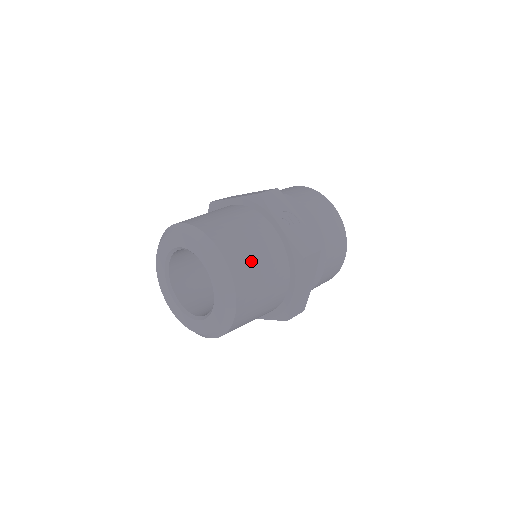
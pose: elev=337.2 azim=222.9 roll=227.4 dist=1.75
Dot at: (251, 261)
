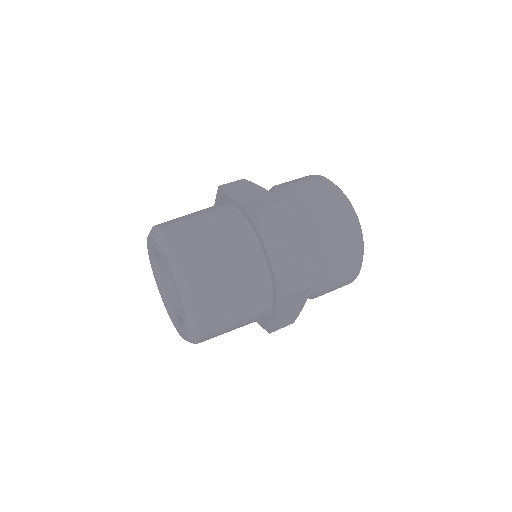
Dot at: (222, 294)
